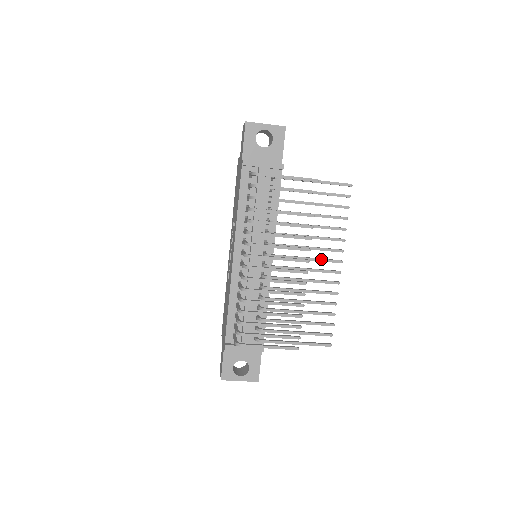
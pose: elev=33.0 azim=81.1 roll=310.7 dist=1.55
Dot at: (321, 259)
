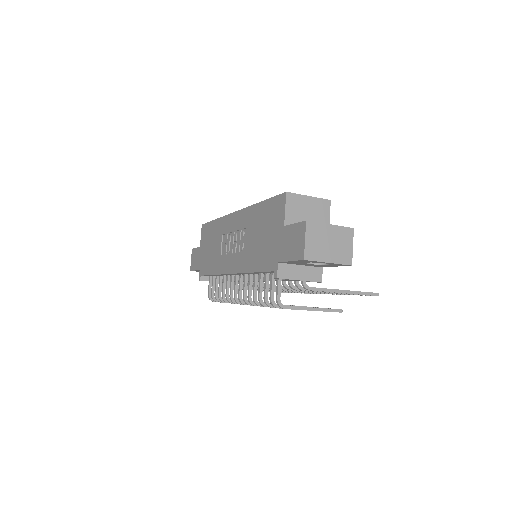
Dot at: occluded
